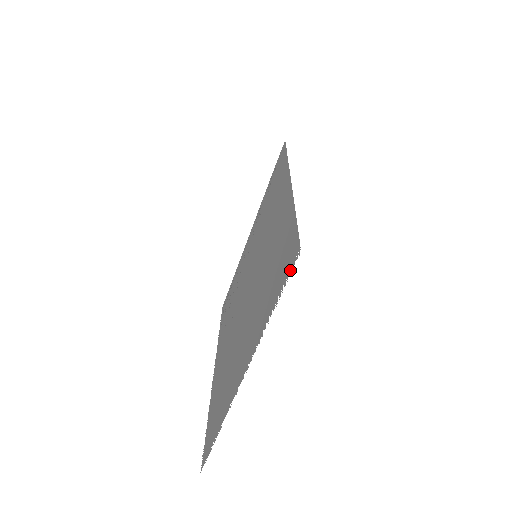
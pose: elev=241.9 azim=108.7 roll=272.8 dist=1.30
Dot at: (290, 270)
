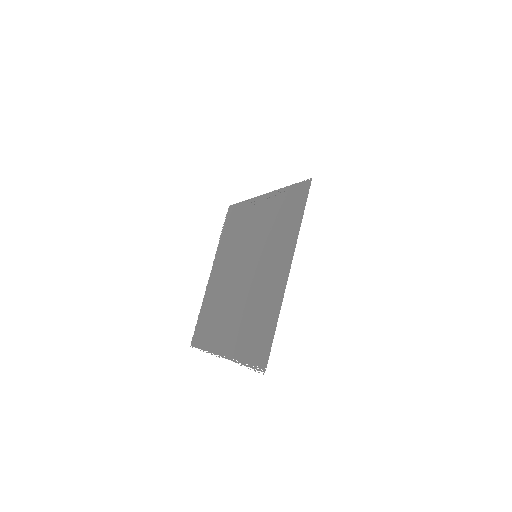
Dot at: occluded
